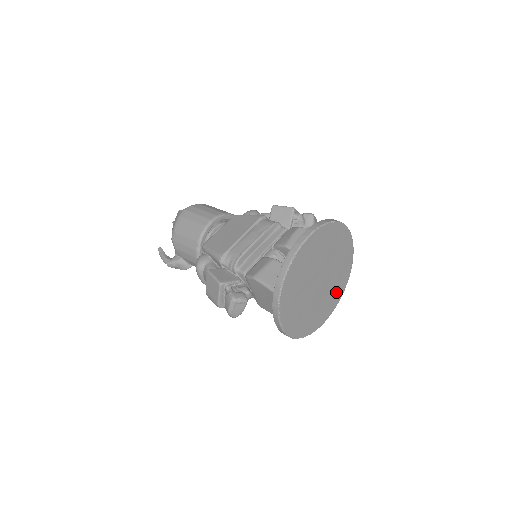
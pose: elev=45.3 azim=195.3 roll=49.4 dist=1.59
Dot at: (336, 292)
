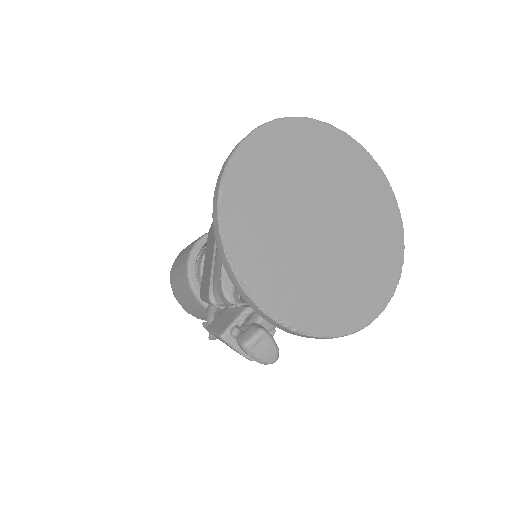
Dot at: (378, 207)
